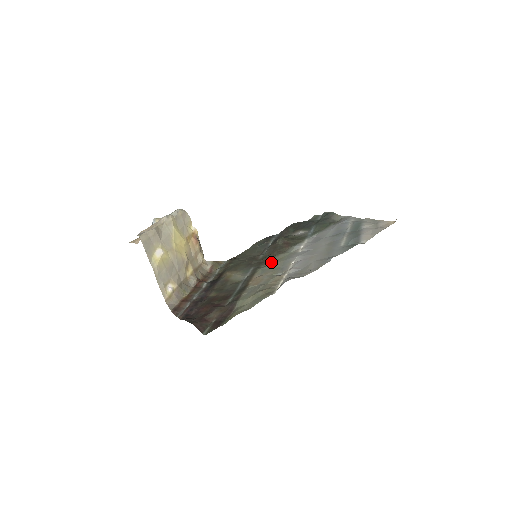
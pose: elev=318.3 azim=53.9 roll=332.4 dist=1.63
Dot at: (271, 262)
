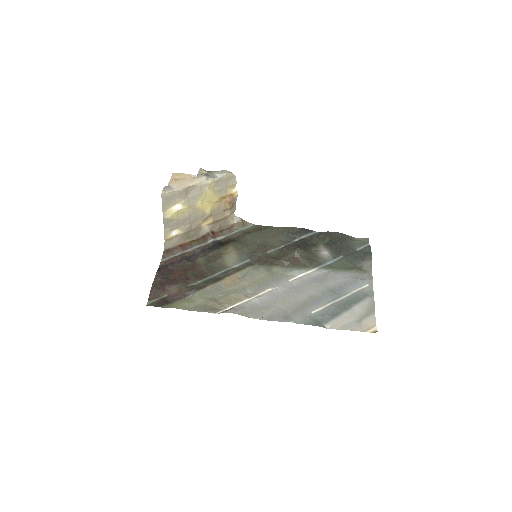
Dot at: (264, 269)
